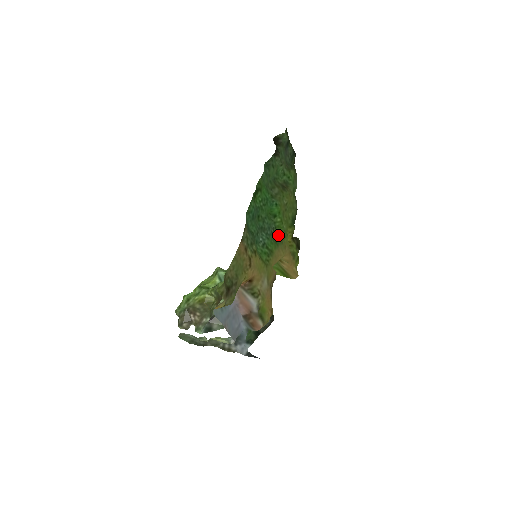
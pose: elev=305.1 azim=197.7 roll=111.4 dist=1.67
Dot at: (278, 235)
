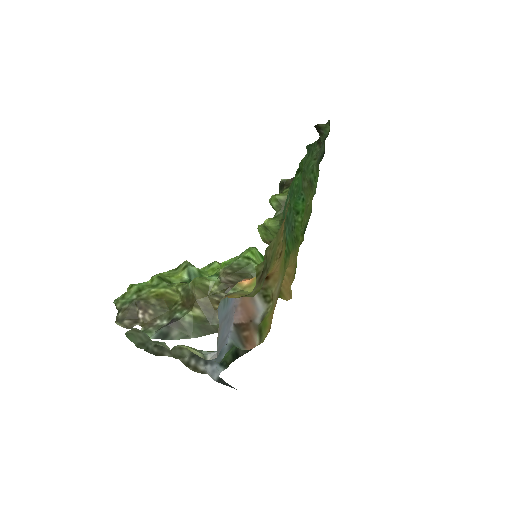
Dot at: (294, 237)
